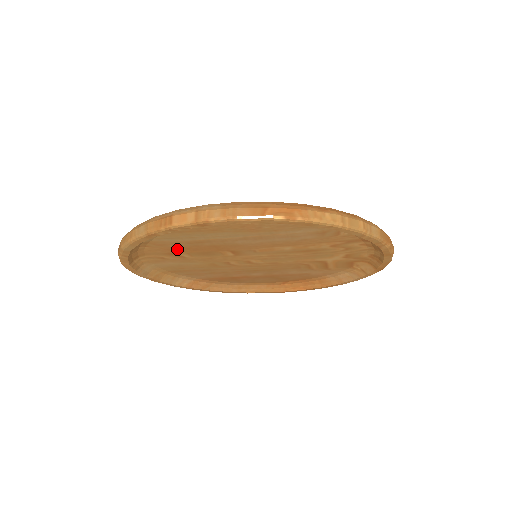
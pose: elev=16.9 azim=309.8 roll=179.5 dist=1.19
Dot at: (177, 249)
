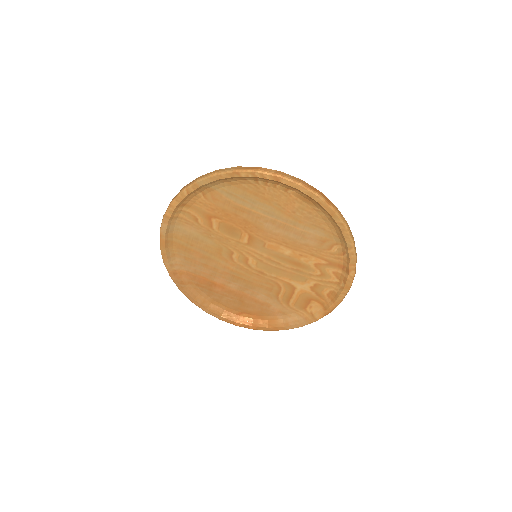
Dot at: (219, 212)
